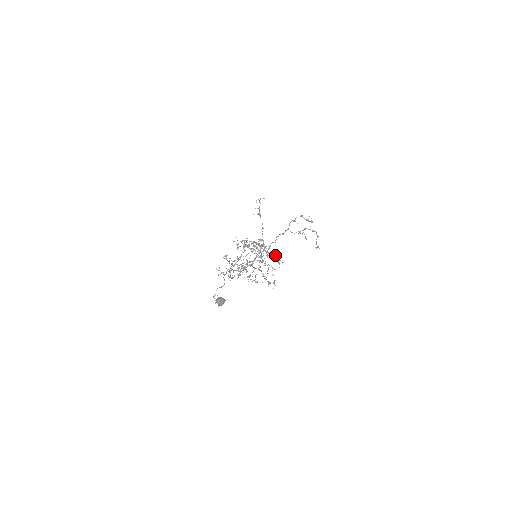
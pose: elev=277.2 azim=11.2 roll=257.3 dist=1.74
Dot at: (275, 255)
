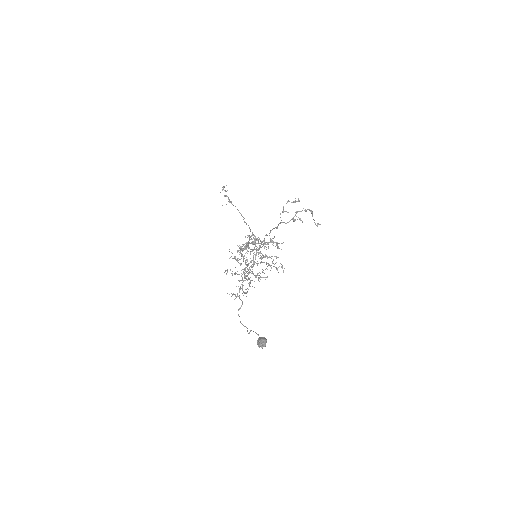
Dot at: (271, 242)
